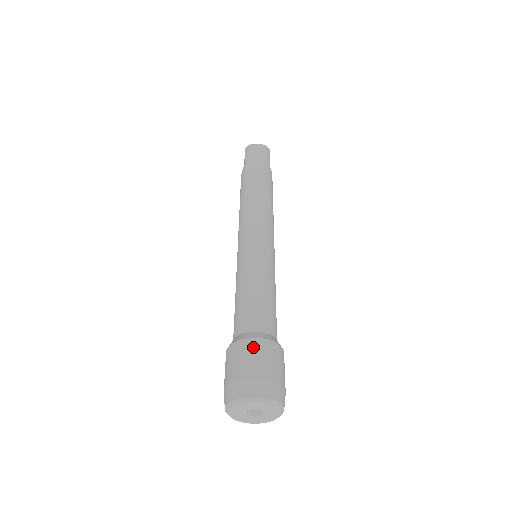
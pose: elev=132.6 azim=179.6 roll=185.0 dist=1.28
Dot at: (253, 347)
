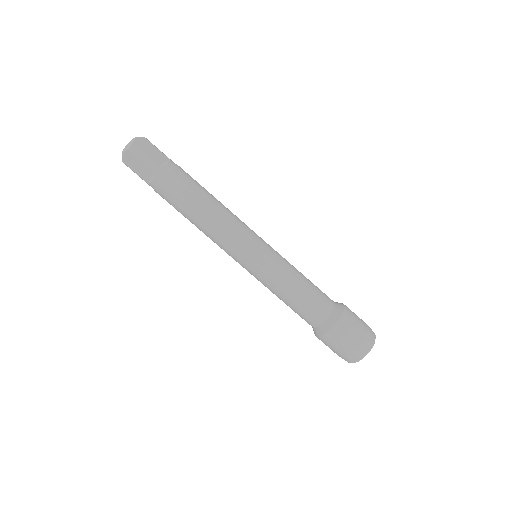
Dot at: (327, 341)
